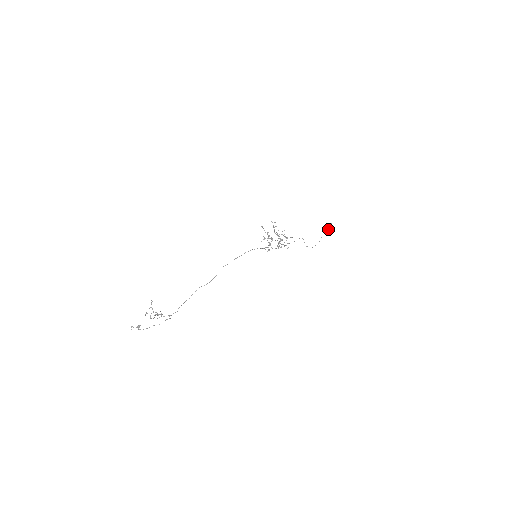
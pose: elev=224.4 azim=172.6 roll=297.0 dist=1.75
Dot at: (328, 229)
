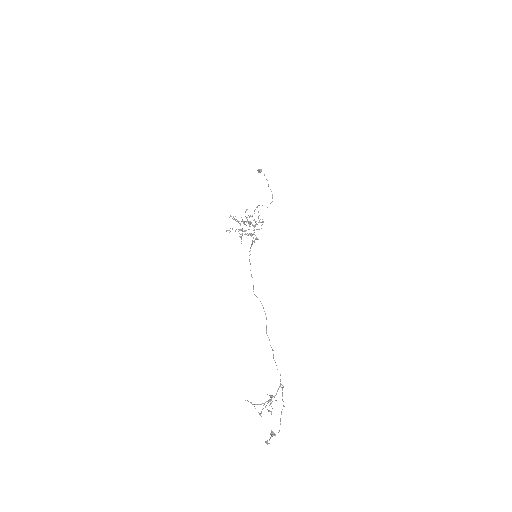
Dot at: (264, 175)
